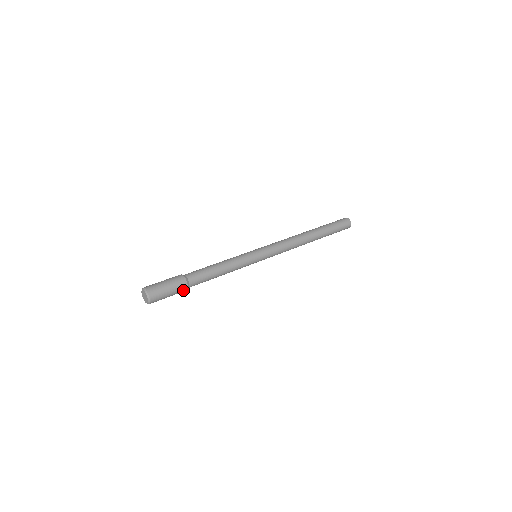
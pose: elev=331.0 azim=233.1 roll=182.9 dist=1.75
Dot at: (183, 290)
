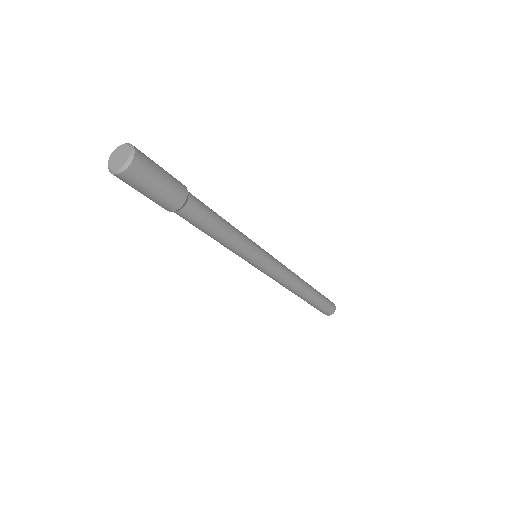
Dot at: (172, 204)
